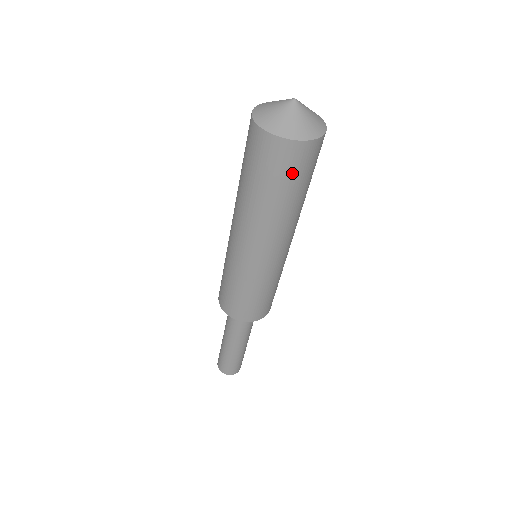
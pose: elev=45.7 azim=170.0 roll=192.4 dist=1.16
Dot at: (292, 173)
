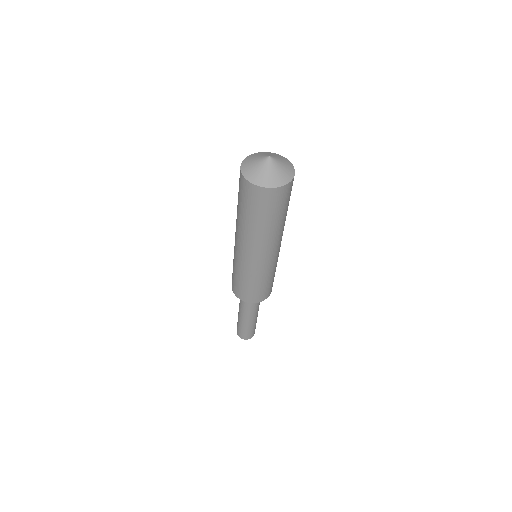
Dot at: (251, 203)
